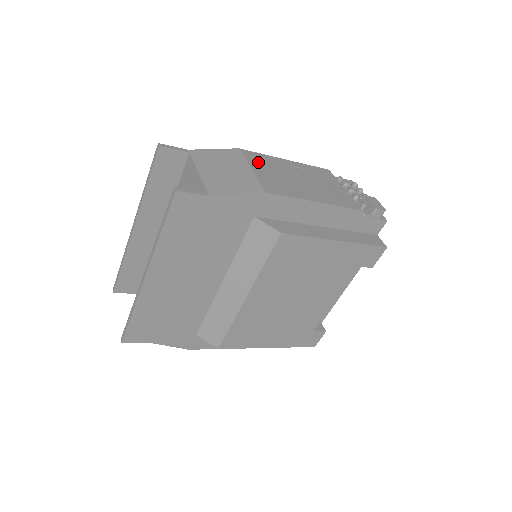
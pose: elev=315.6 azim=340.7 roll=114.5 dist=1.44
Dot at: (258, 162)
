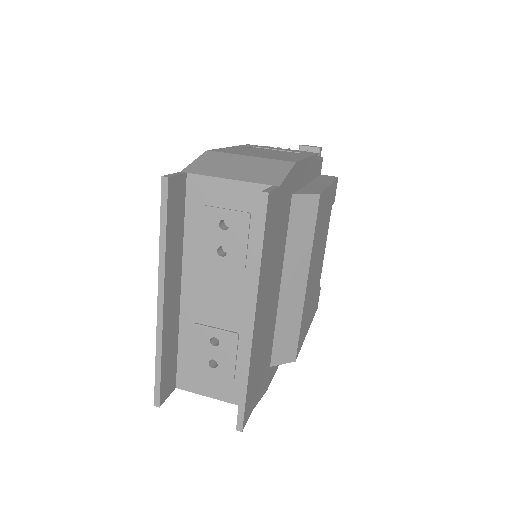
Dot at: (236, 152)
